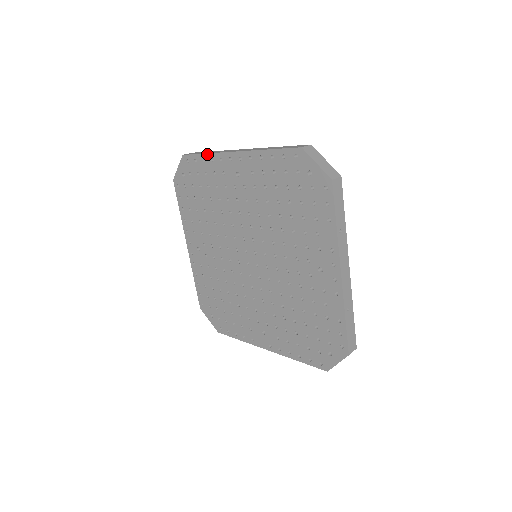
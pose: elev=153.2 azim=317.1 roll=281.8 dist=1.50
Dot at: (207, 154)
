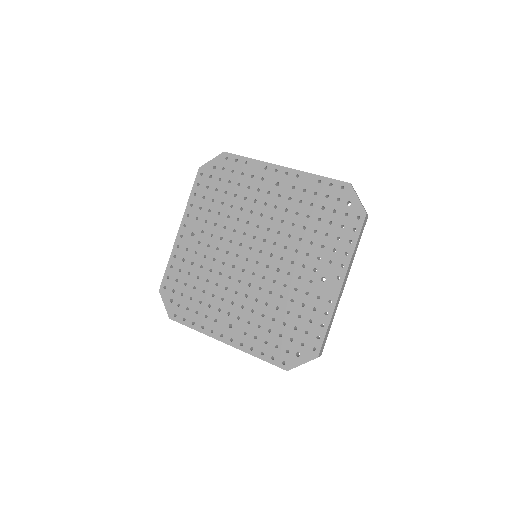
Dot at: (169, 260)
